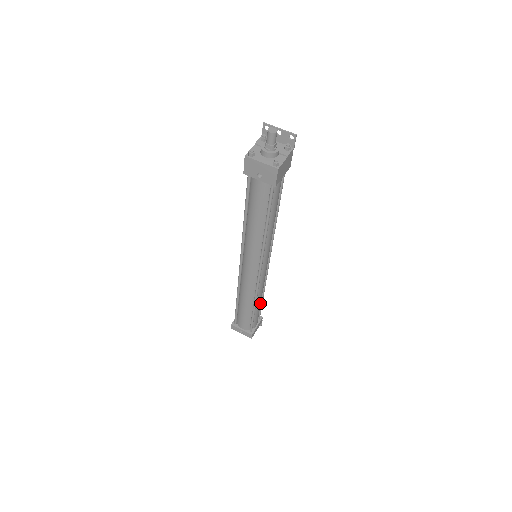
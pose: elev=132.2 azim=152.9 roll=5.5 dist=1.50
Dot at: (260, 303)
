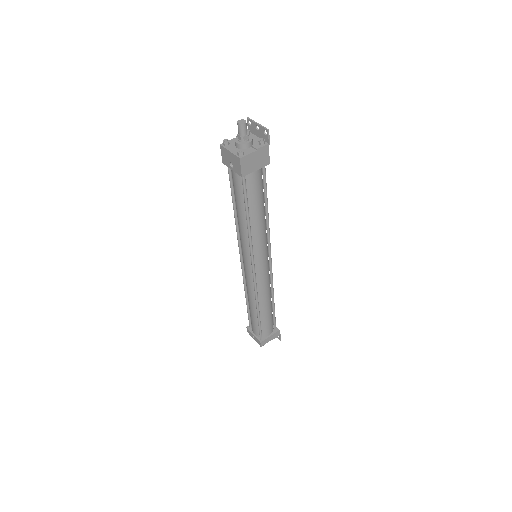
Dot at: (268, 310)
